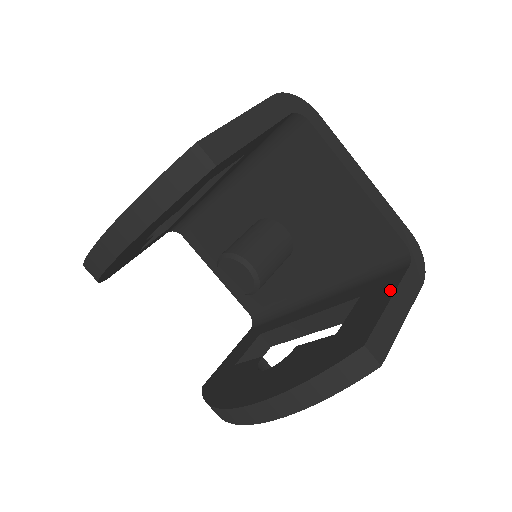
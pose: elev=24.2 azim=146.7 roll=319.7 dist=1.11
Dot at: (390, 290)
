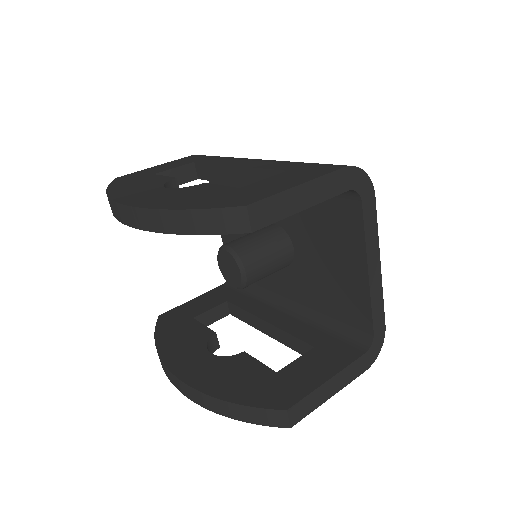
Dot at: (337, 367)
